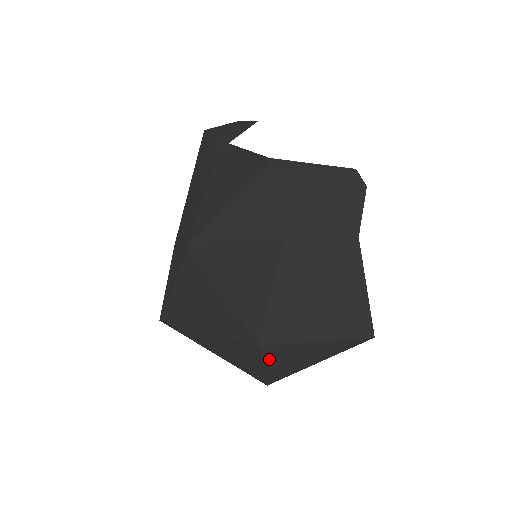
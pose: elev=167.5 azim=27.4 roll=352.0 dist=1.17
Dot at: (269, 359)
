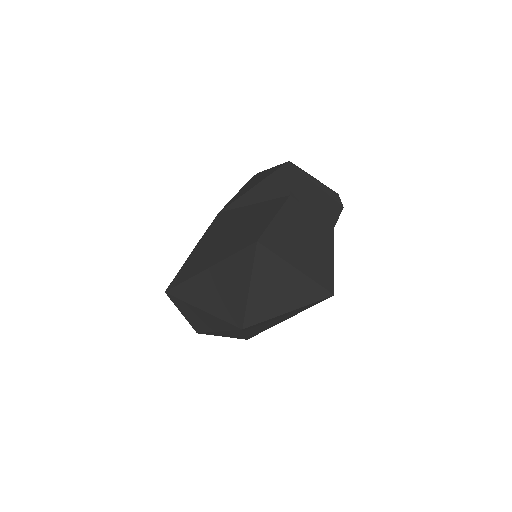
Dot at: (257, 273)
